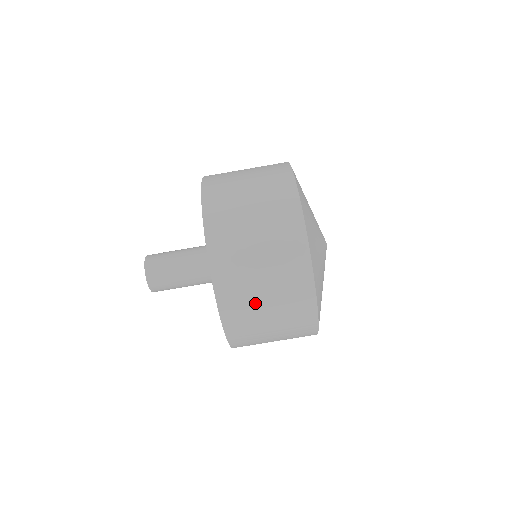
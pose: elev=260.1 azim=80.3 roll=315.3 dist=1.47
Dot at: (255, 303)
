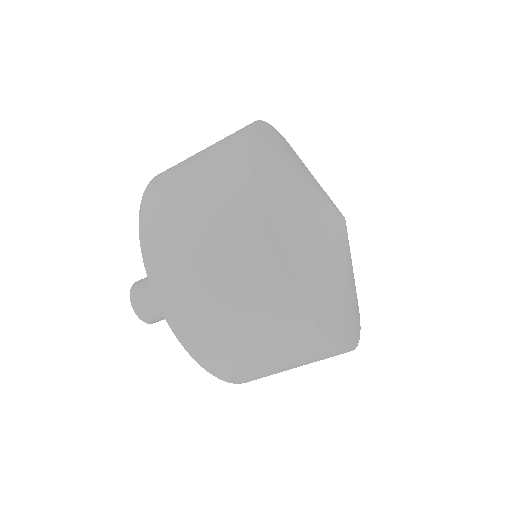
Dot at: (276, 372)
